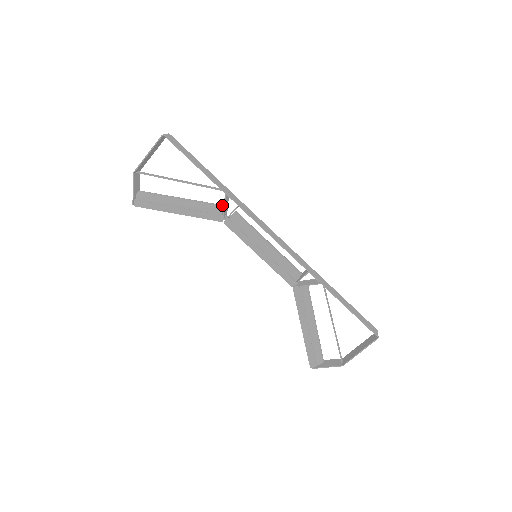
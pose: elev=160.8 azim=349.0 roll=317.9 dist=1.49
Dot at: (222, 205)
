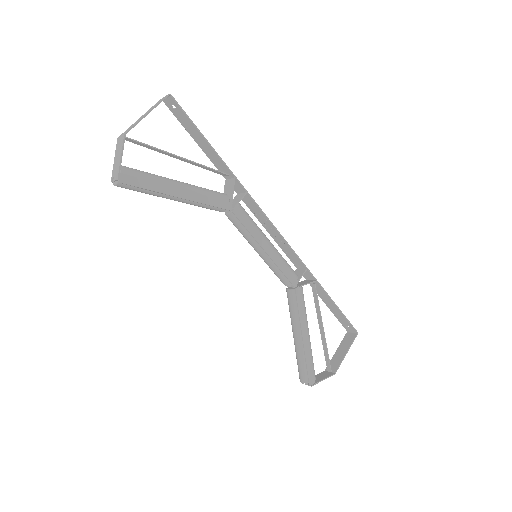
Dot at: (224, 193)
